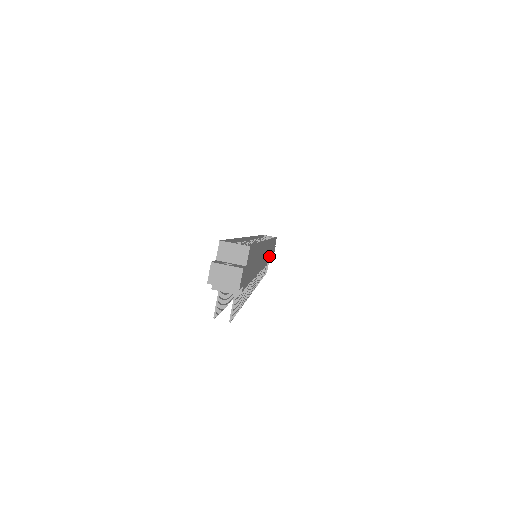
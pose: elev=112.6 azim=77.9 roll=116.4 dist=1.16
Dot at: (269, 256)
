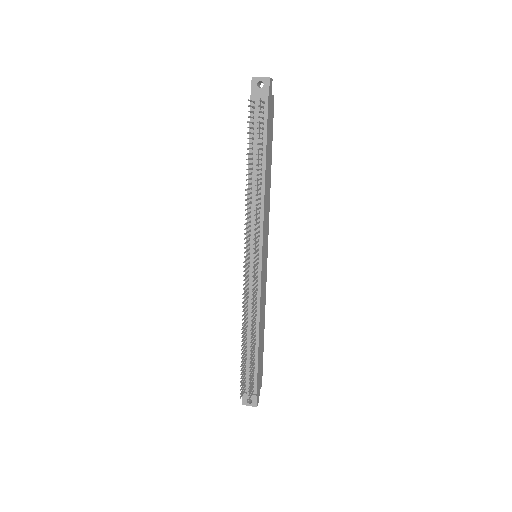
Dot at: (261, 319)
